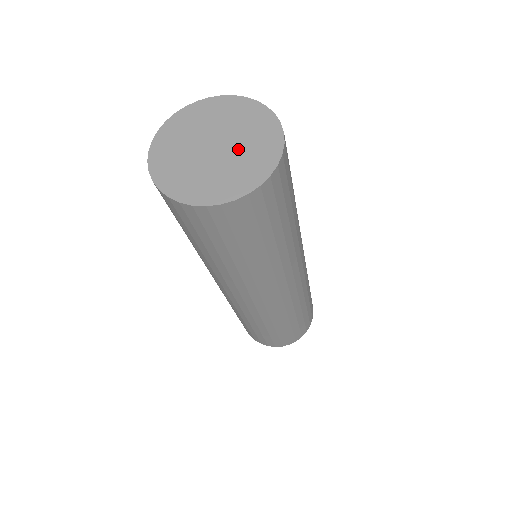
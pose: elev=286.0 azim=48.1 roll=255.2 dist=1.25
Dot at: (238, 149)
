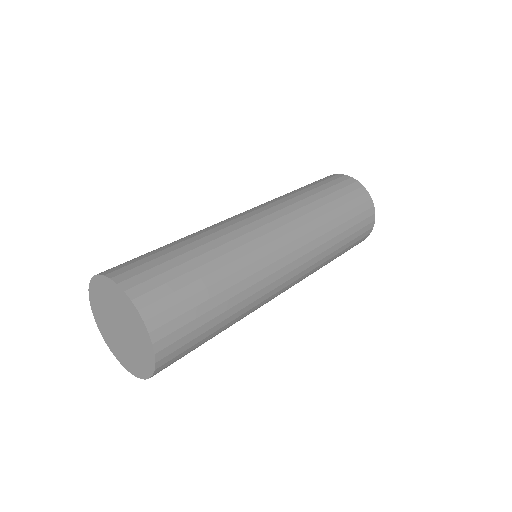
Dot at: (129, 330)
